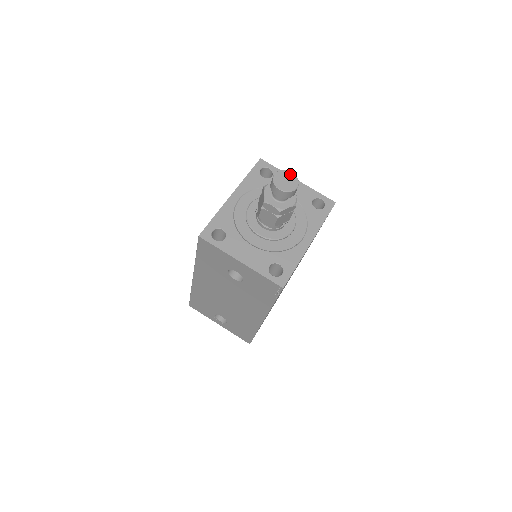
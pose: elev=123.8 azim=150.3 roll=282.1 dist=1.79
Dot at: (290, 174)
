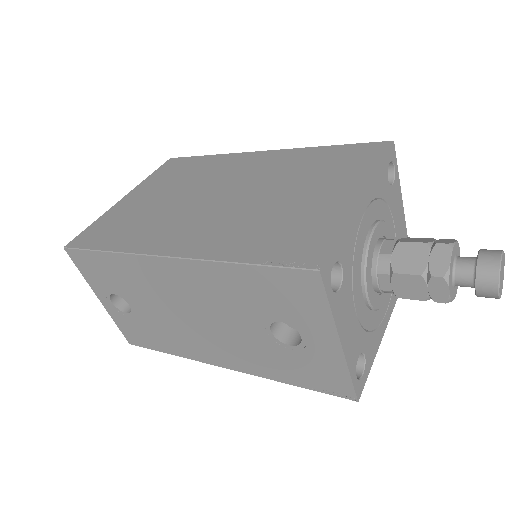
Dot at: (504, 263)
